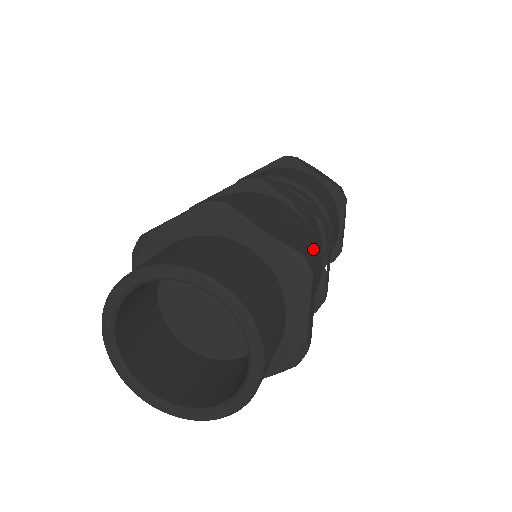
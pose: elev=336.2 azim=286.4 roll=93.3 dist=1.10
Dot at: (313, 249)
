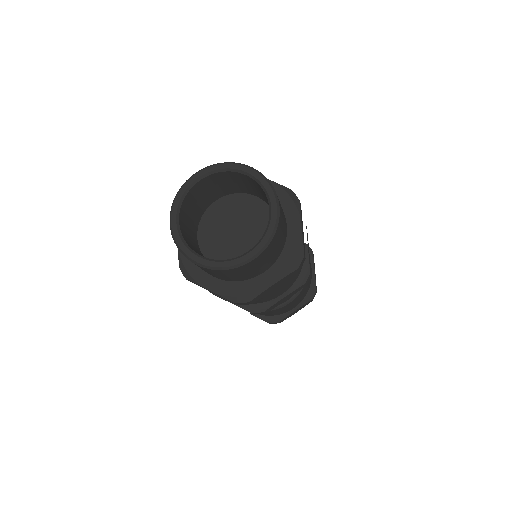
Dot at: occluded
